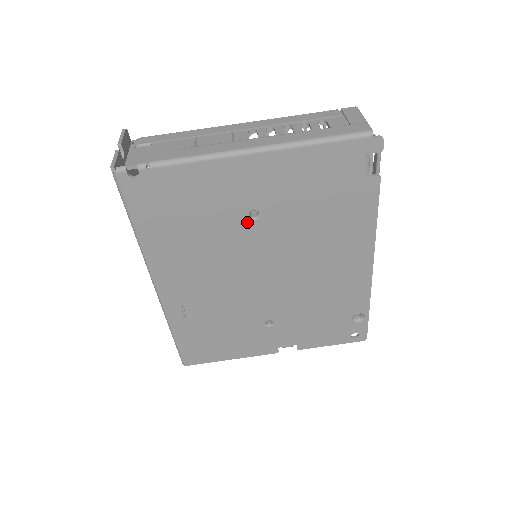
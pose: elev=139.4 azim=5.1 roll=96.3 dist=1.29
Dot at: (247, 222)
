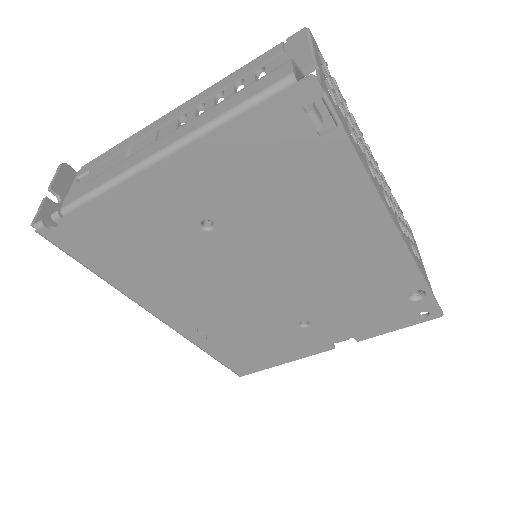
Dot at: (205, 235)
